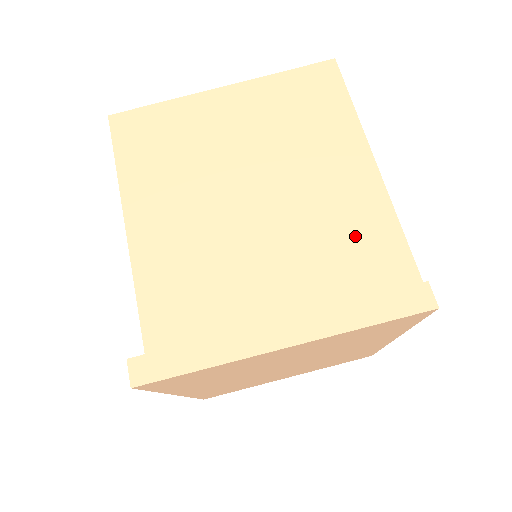
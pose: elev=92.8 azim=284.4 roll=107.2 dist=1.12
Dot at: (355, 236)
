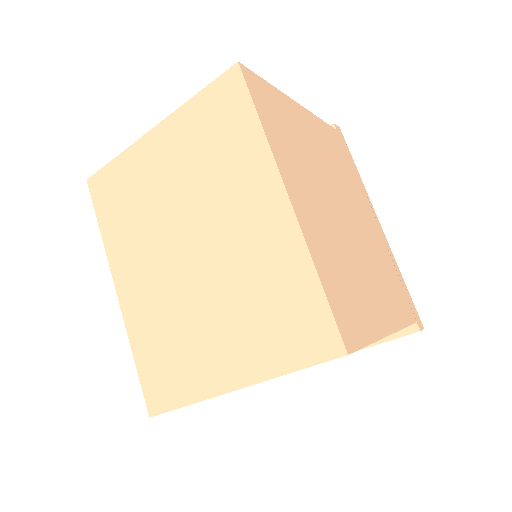
Dot at: occluded
